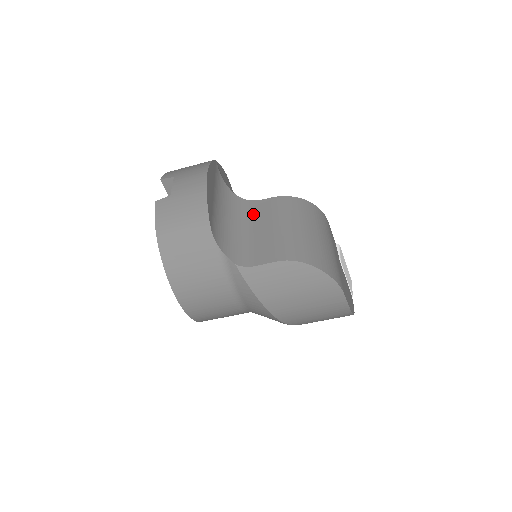
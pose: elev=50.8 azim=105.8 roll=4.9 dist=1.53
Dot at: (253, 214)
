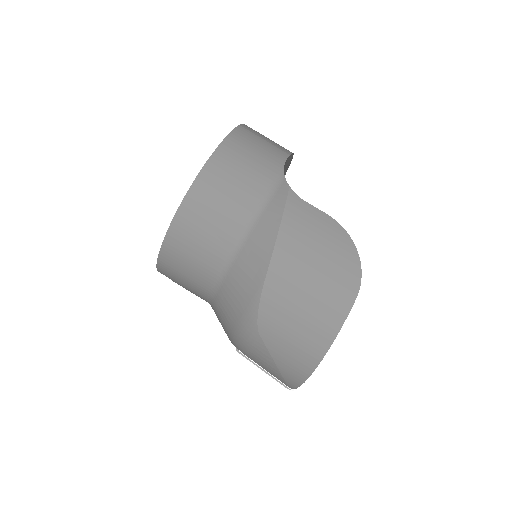
Dot at: occluded
